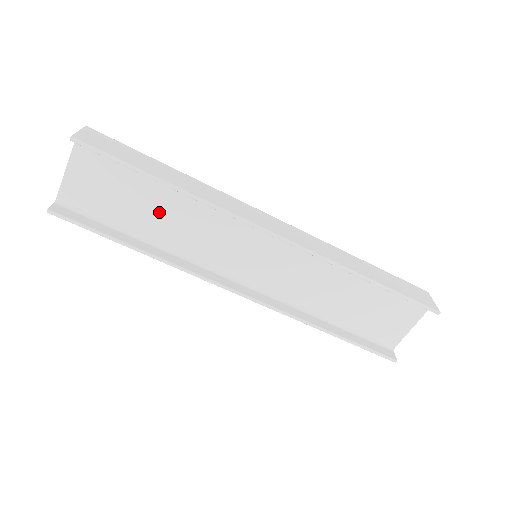
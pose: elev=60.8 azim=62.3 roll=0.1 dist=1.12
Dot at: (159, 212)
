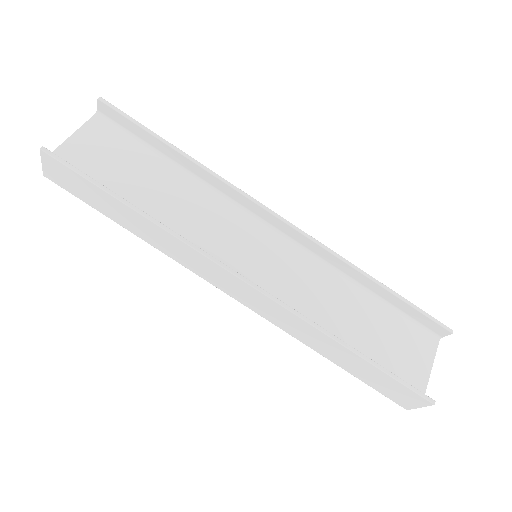
Dot at: (159, 191)
